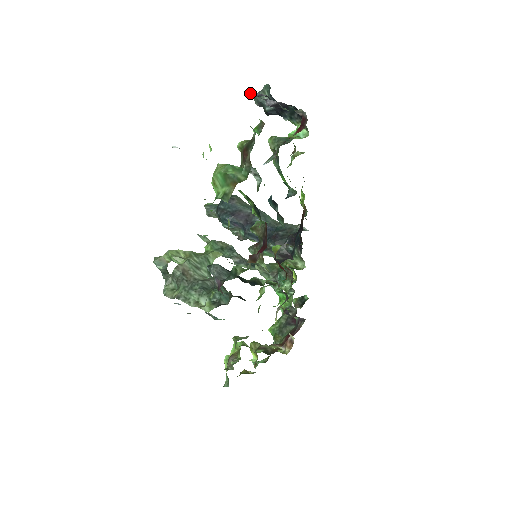
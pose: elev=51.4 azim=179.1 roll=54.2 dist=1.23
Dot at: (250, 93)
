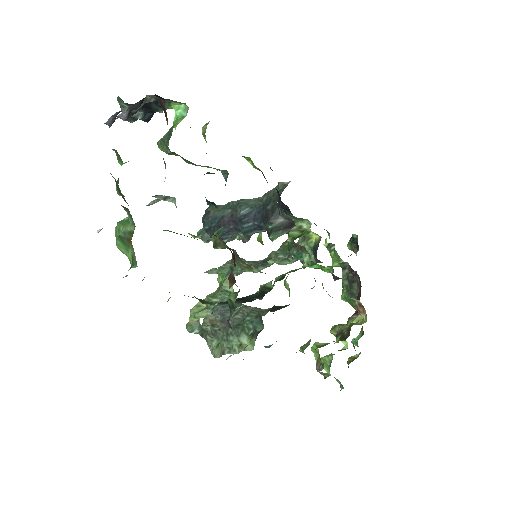
Dot at: occluded
